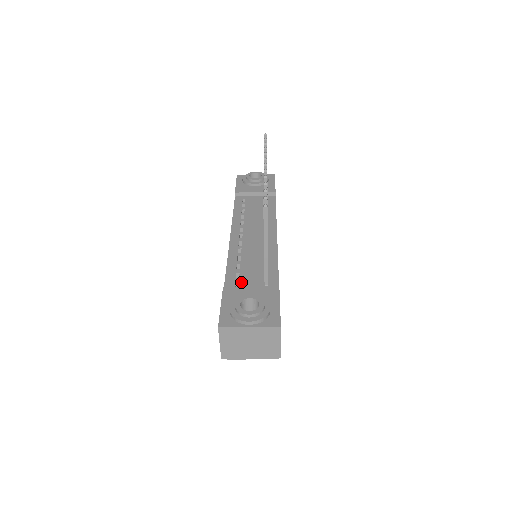
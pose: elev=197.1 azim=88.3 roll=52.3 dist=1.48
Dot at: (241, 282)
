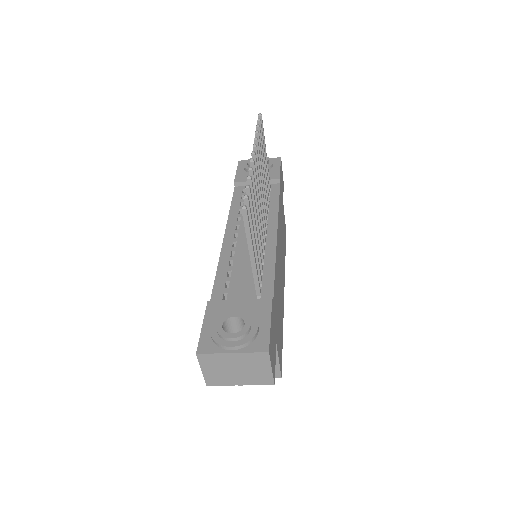
Dot at: (230, 293)
